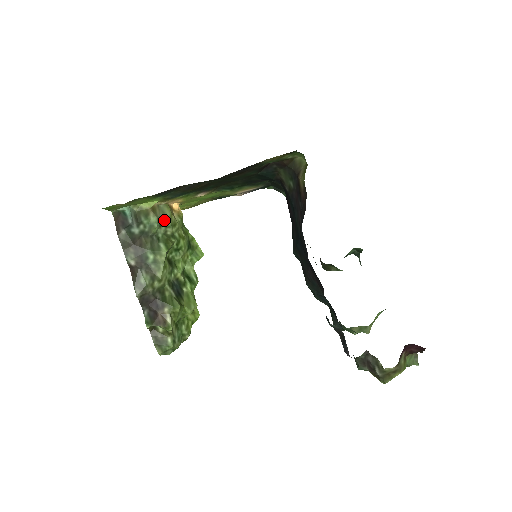
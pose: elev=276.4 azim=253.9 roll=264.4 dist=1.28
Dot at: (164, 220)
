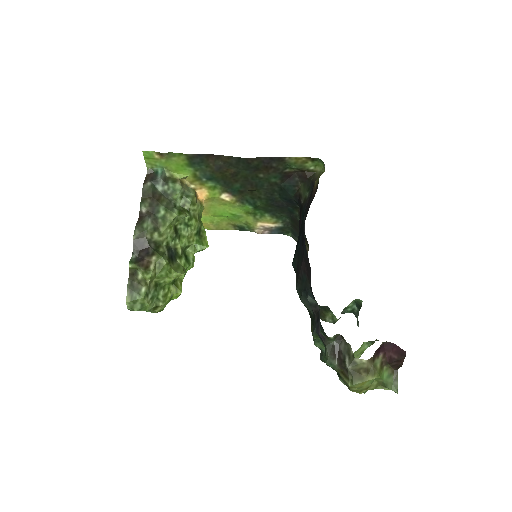
Dot at: (187, 195)
